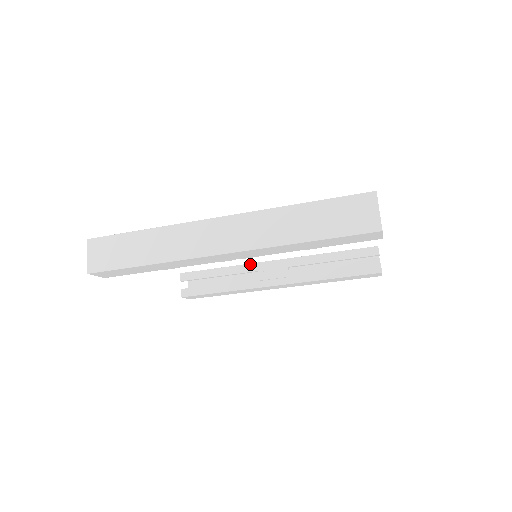
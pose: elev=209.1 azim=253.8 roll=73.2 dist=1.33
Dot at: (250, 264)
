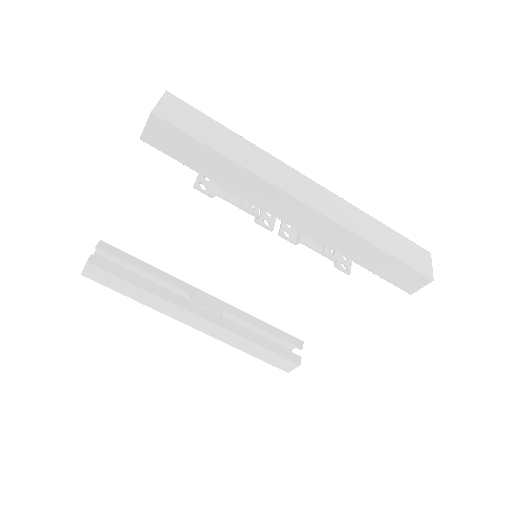
Dot at: occluded
